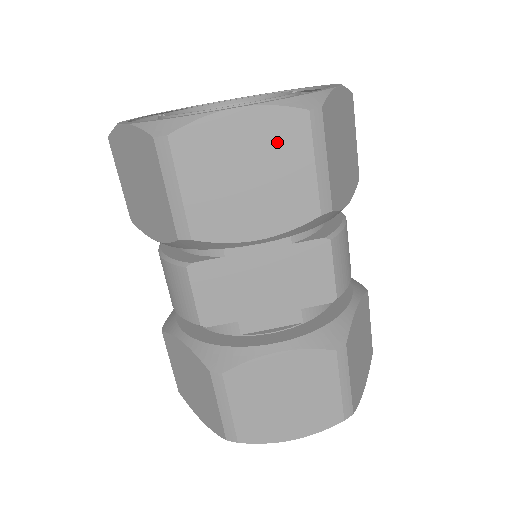
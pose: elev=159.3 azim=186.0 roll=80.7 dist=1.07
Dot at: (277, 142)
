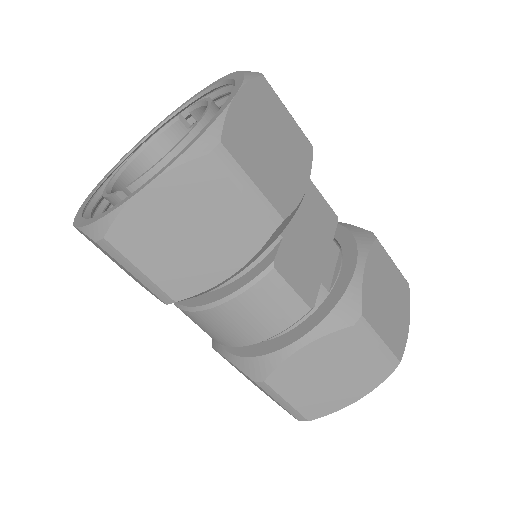
Dot at: (267, 108)
